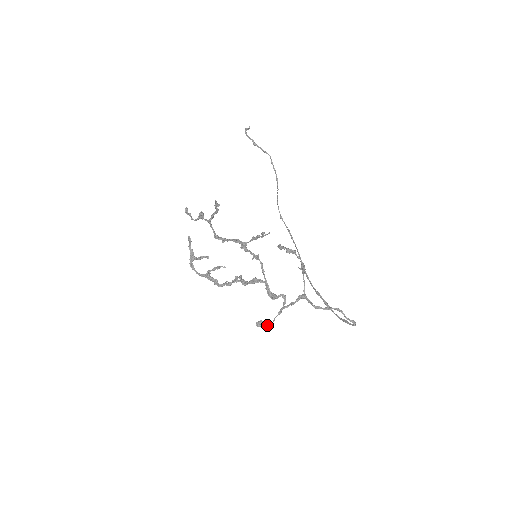
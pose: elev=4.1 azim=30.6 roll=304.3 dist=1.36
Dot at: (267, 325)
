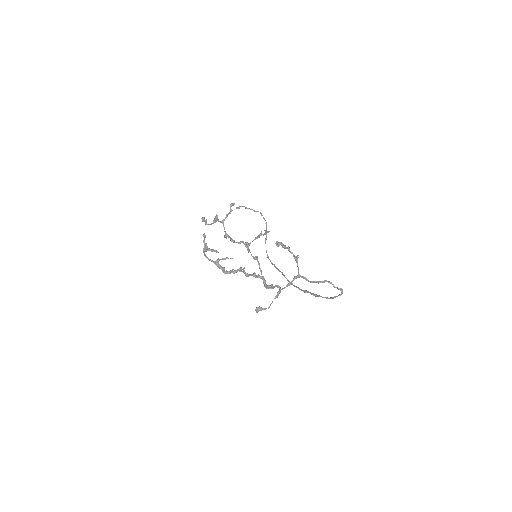
Dot at: (265, 308)
